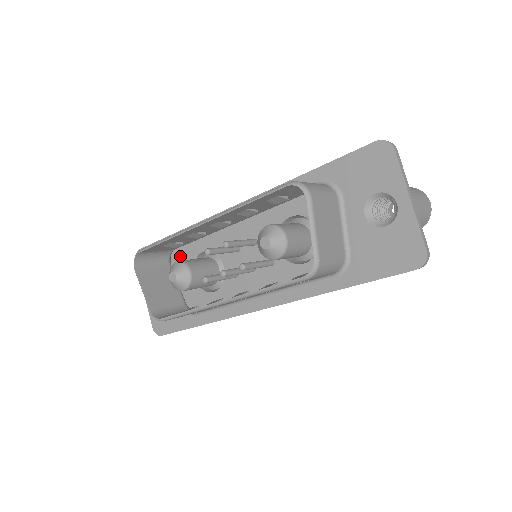
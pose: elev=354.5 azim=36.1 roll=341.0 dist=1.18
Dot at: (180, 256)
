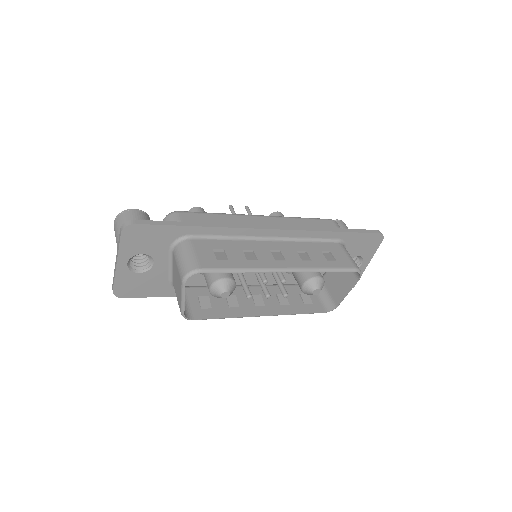
Dot at: occluded
